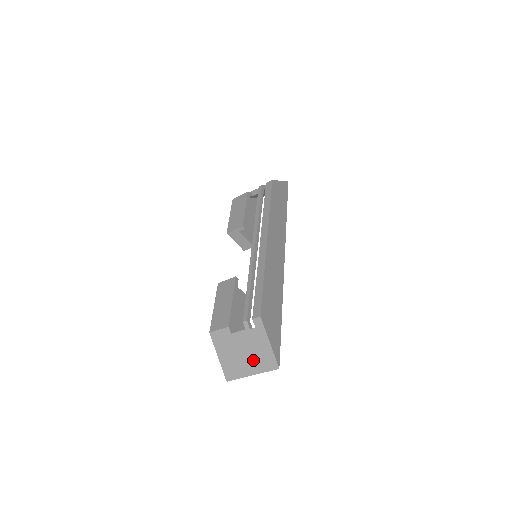
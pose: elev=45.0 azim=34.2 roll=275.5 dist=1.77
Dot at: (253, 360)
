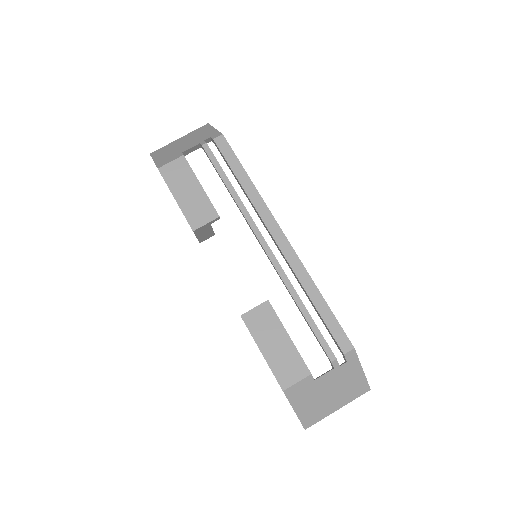
Dot at: (341, 395)
